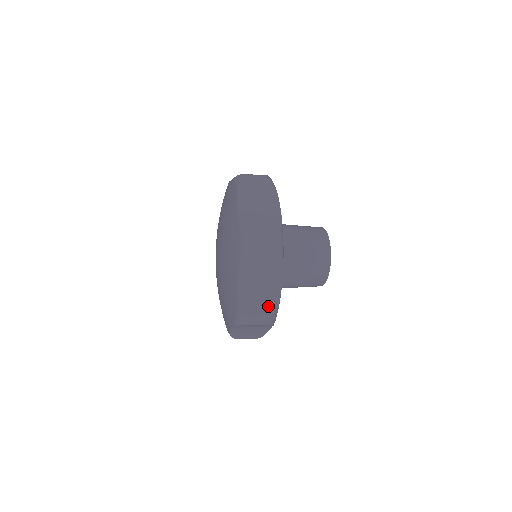
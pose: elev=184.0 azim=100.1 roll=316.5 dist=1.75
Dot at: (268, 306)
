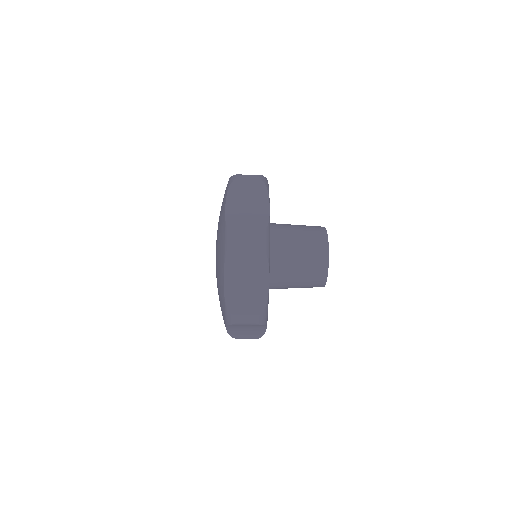
Dot at: occluded
